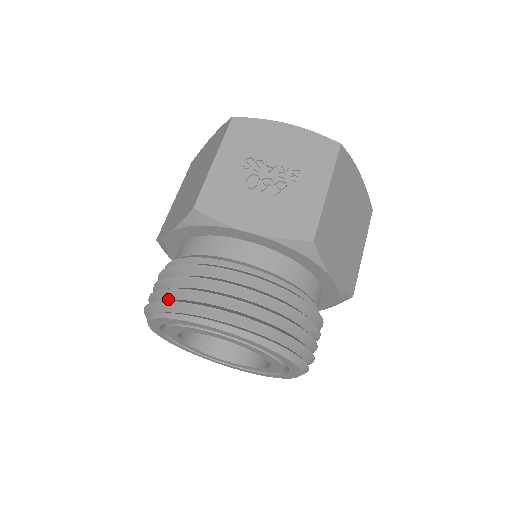
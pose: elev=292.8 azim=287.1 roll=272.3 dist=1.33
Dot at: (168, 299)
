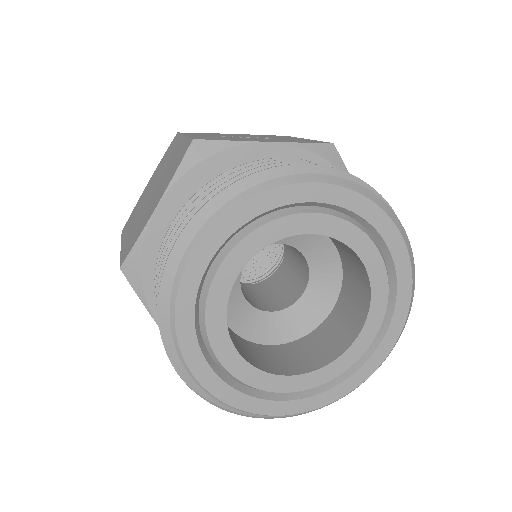
Dot at: occluded
